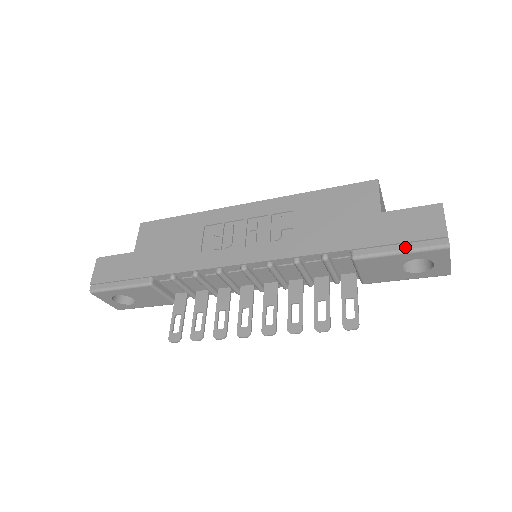
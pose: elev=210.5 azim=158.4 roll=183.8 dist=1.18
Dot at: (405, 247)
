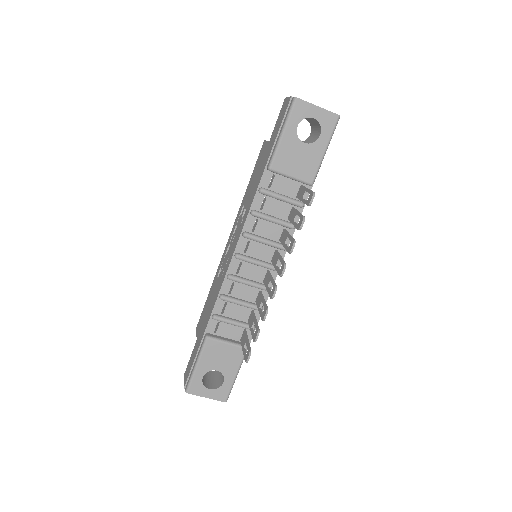
Dot at: (281, 128)
